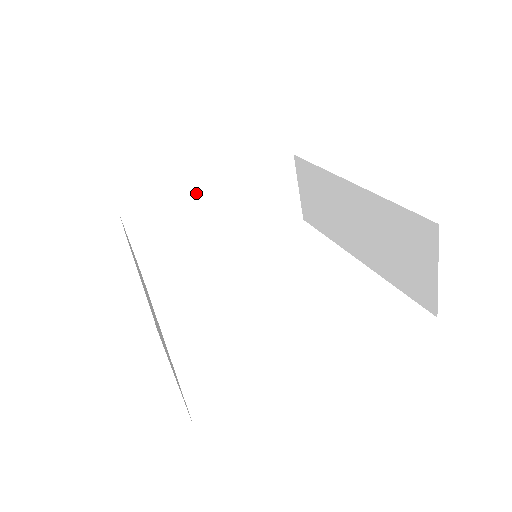
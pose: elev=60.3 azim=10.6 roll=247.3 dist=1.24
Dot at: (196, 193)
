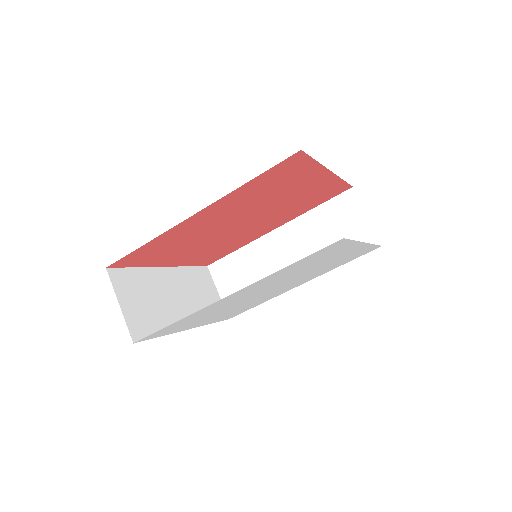
Dot at: (158, 274)
